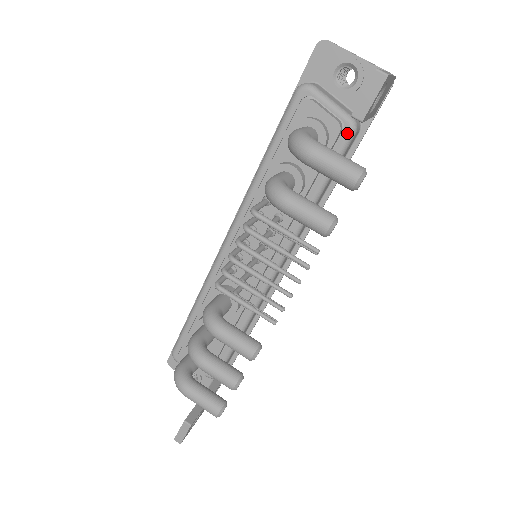
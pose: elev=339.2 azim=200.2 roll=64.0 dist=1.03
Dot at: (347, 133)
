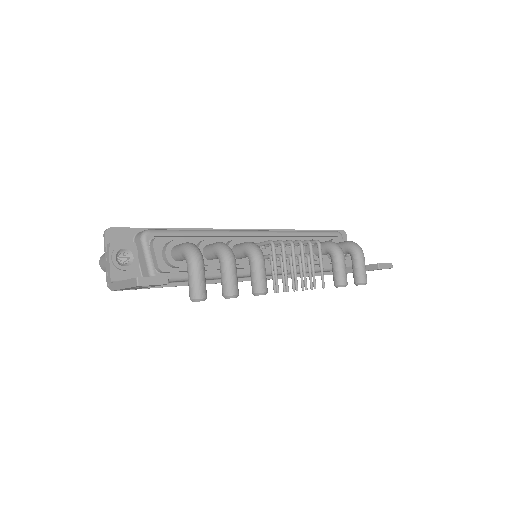
Dot at: occluded
